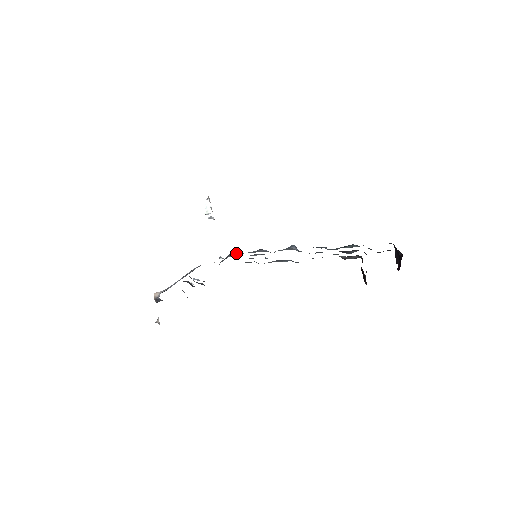
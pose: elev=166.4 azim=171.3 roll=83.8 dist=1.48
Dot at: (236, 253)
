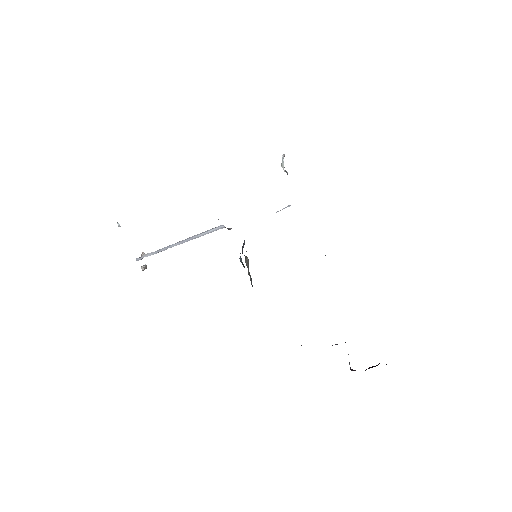
Dot at: occluded
